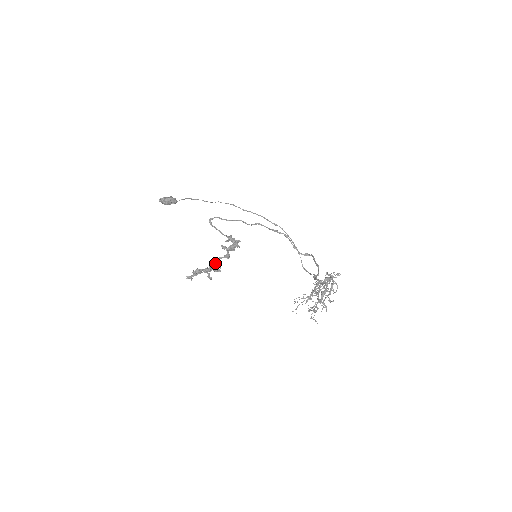
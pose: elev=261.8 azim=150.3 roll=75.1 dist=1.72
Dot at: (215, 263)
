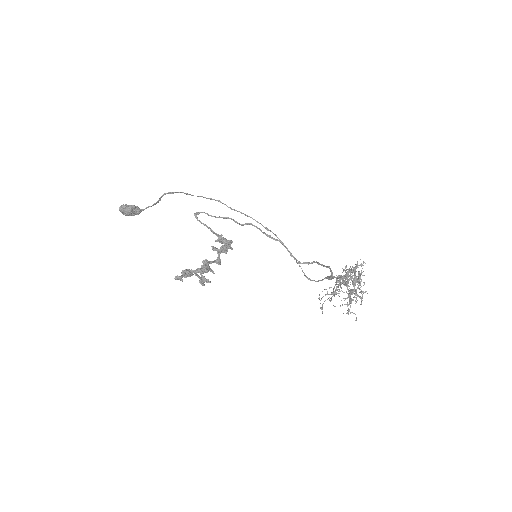
Dot at: (206, 266)
